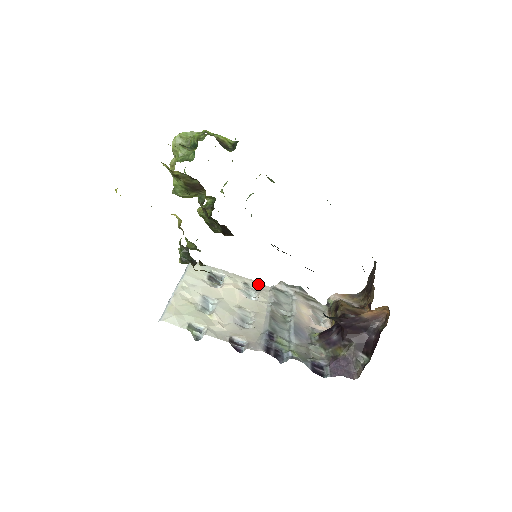
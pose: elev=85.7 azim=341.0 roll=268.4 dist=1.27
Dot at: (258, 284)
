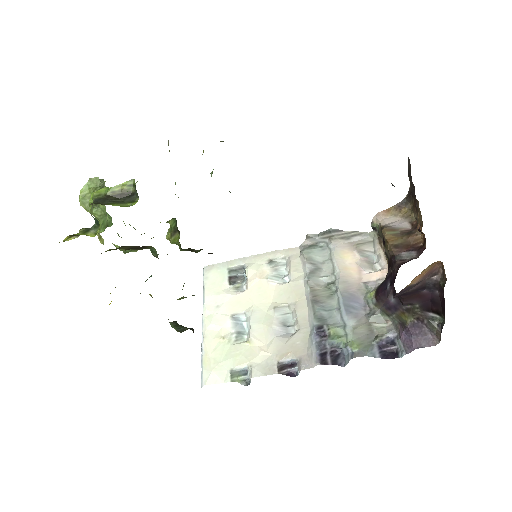
Dot at: (284, 252)
